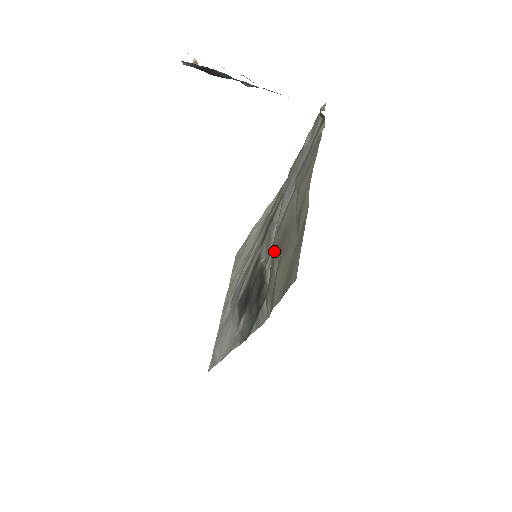
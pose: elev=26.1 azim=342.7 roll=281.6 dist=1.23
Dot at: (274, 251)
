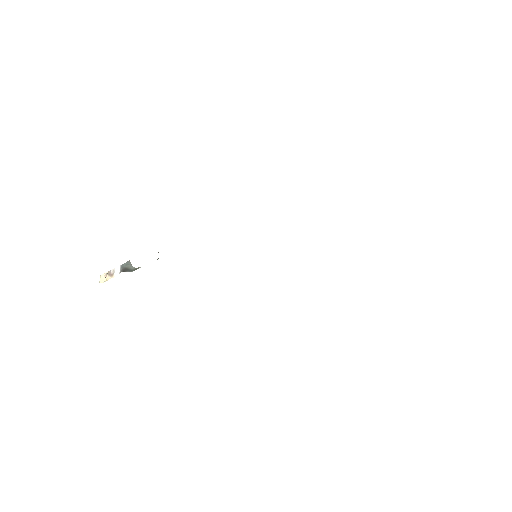
Dot at: occluded
